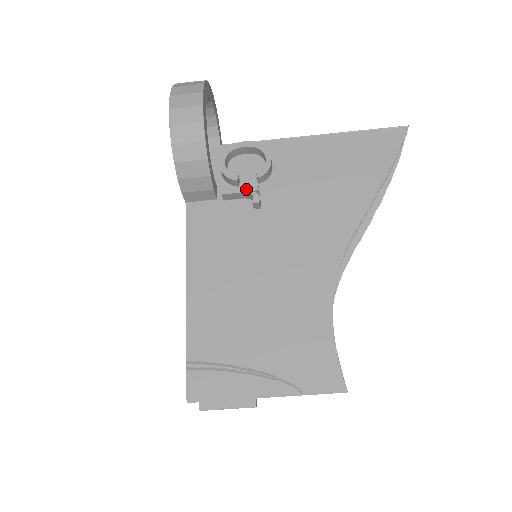
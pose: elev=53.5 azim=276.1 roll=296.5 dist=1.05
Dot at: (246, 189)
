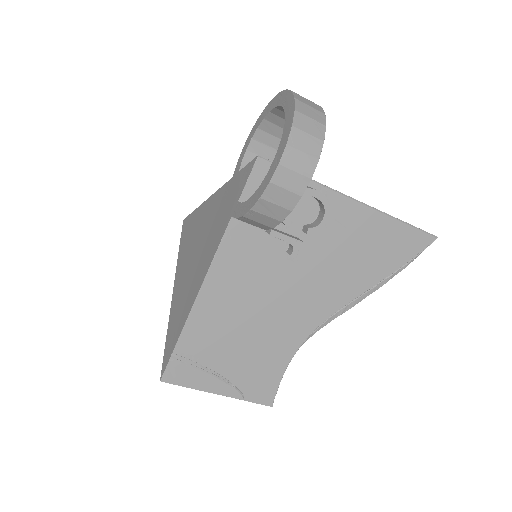
Dot at: (292, 240)
